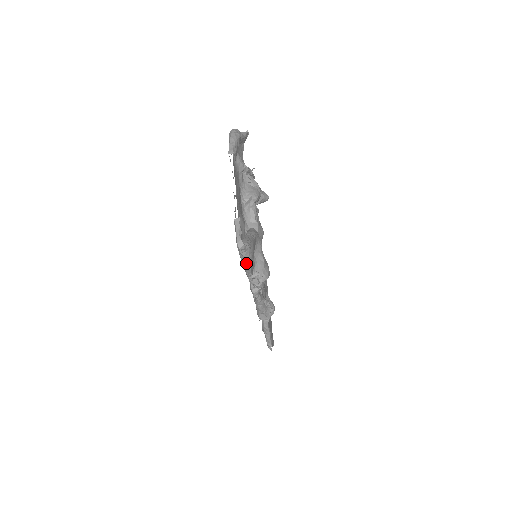
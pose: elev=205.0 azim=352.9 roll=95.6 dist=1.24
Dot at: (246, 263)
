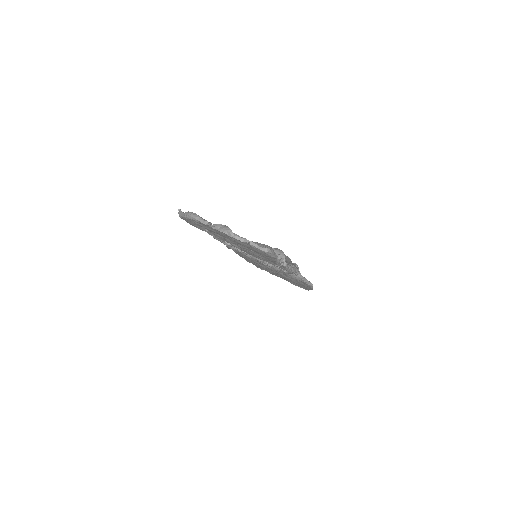
Dot at: (274, 255)
